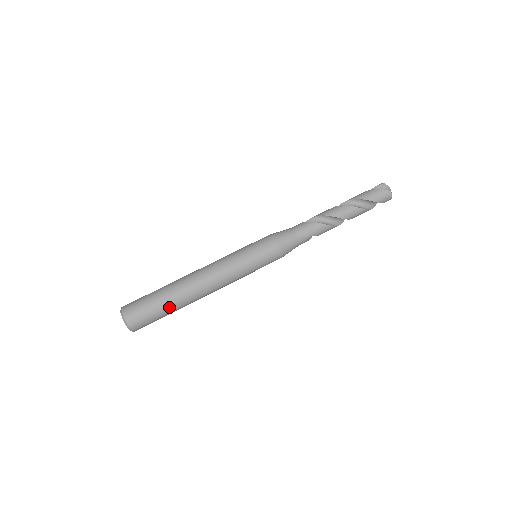
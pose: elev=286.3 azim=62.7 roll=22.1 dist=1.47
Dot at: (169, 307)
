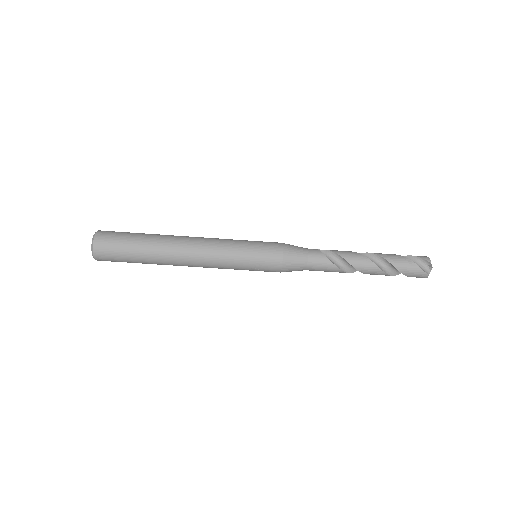
Dot at: (143, 262)
